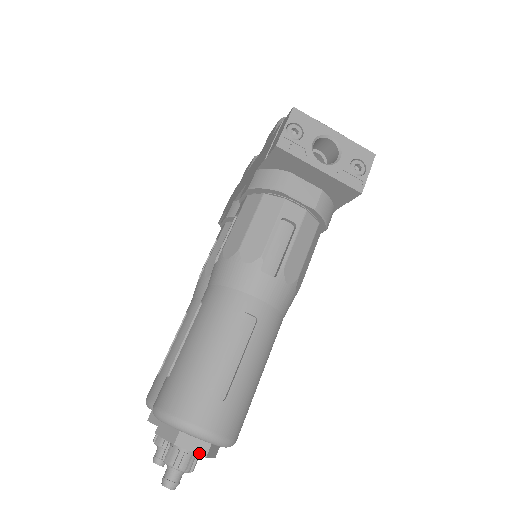
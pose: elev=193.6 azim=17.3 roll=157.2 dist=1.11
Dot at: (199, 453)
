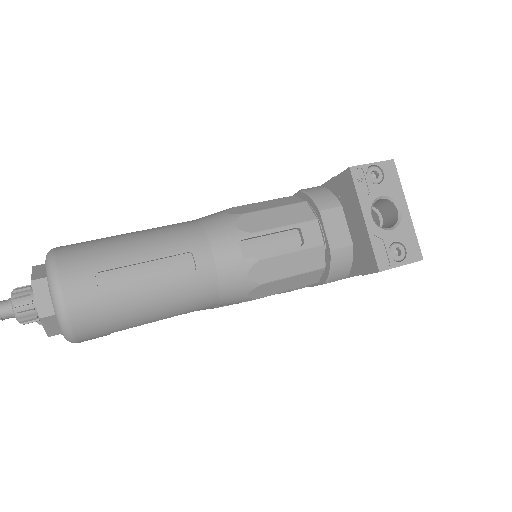
Dot at: (39, 309)
